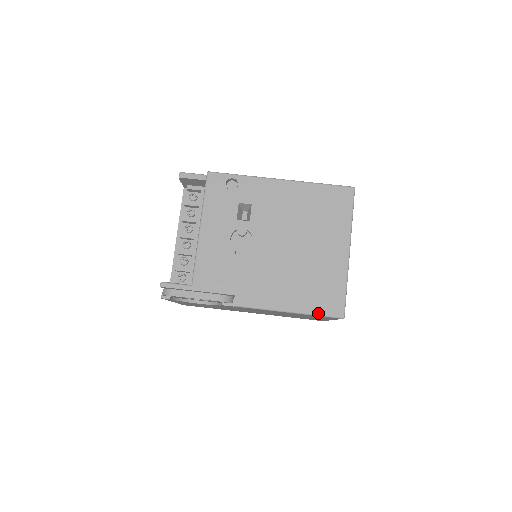
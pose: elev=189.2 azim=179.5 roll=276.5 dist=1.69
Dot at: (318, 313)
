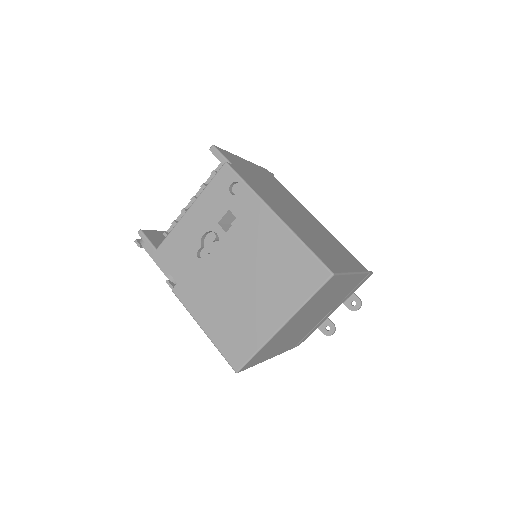
Dot at: (221, 351)
